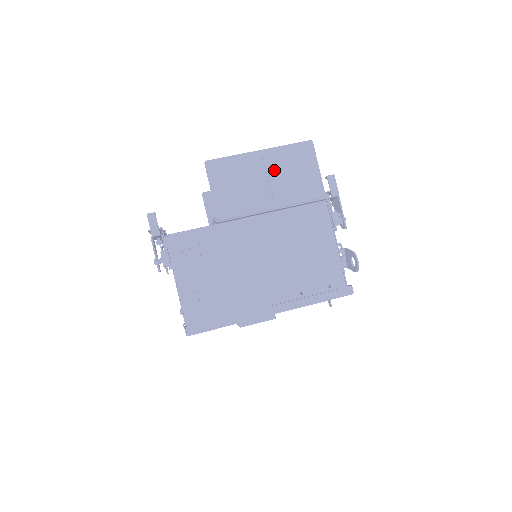
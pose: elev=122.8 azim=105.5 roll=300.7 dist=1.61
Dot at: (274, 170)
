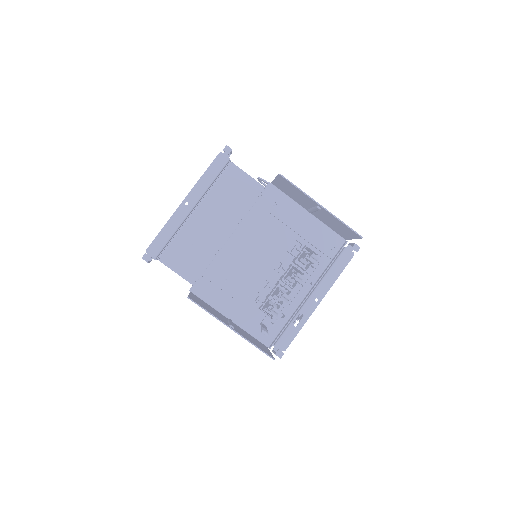
Dot at: occluded
